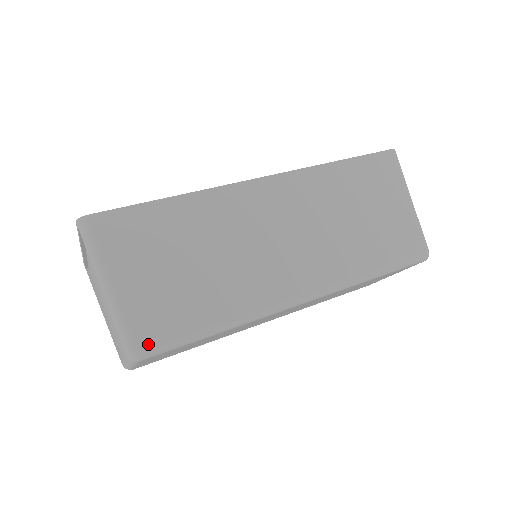
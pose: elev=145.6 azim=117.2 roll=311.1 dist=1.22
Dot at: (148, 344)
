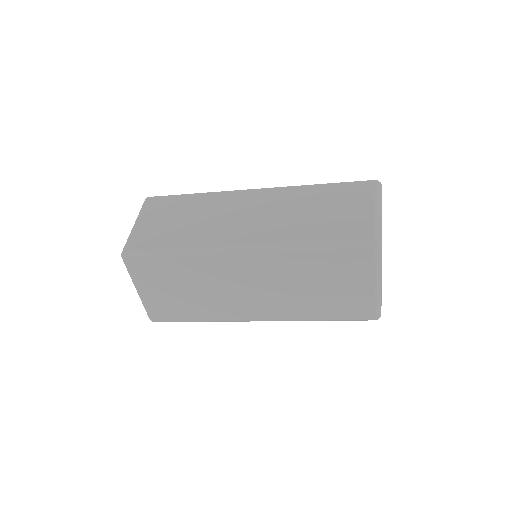
Dot at: (133, 248)
